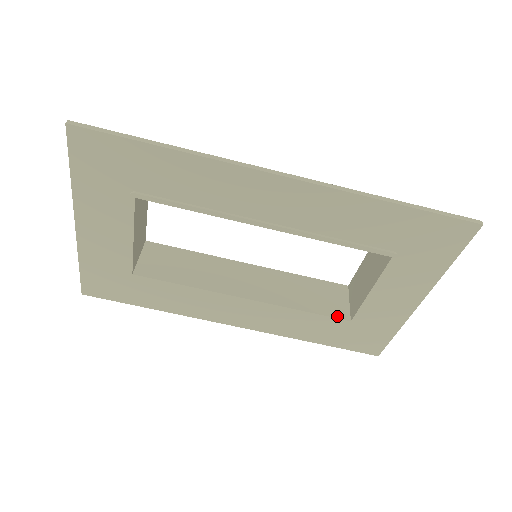
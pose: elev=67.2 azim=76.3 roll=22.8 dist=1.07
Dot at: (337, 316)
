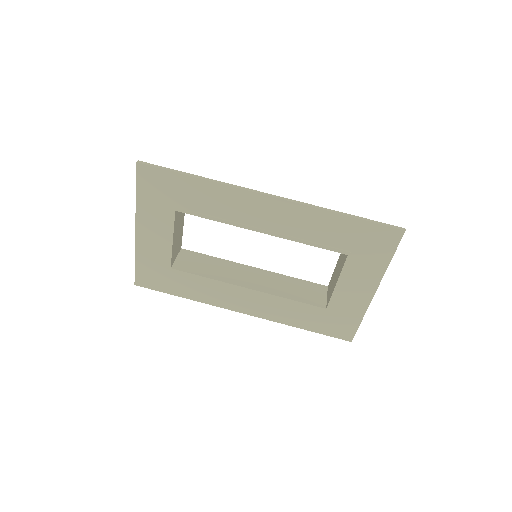
Dot at: (316, 305)
